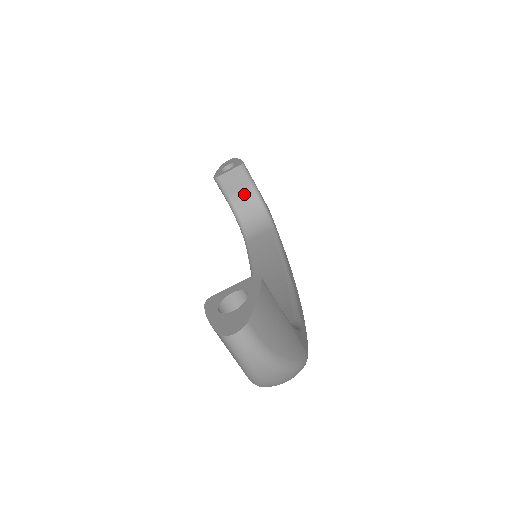
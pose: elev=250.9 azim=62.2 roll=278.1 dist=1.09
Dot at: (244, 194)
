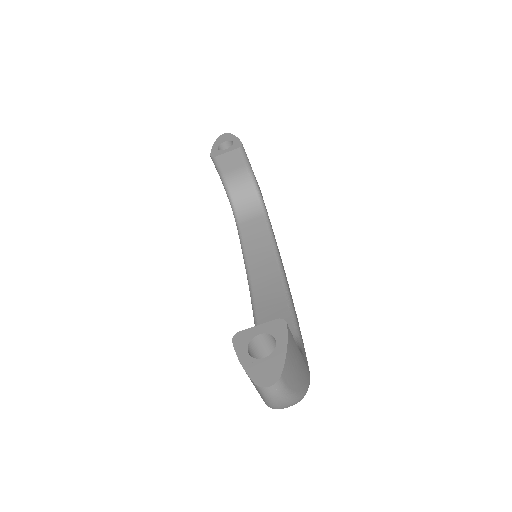
Dot at: (239, 175)
